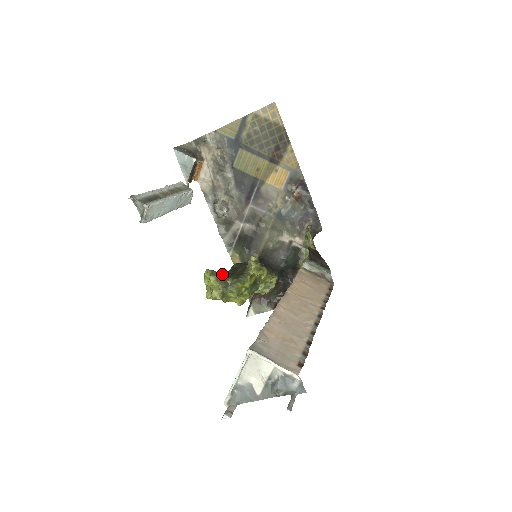
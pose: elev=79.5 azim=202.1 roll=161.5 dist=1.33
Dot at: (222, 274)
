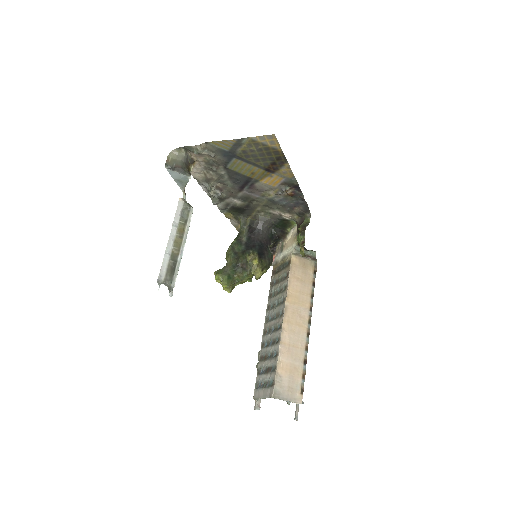
Dot at: (229, 274)
